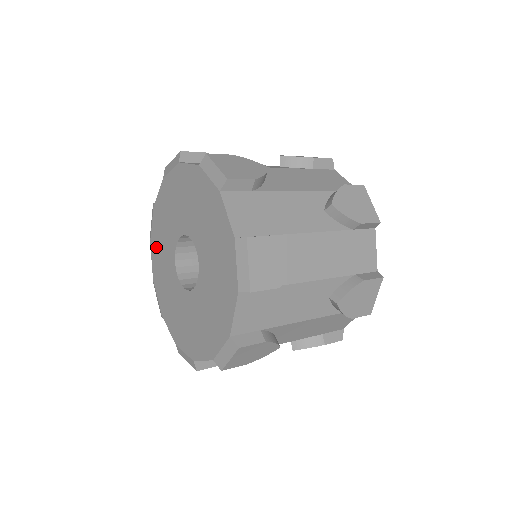
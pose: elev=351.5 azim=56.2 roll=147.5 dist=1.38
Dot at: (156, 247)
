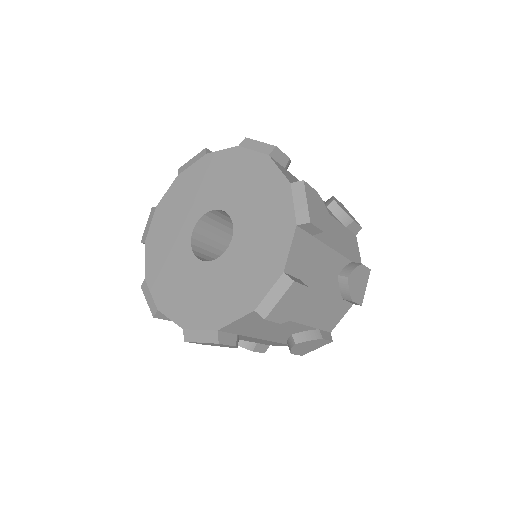
Dot at: (168, 296)
